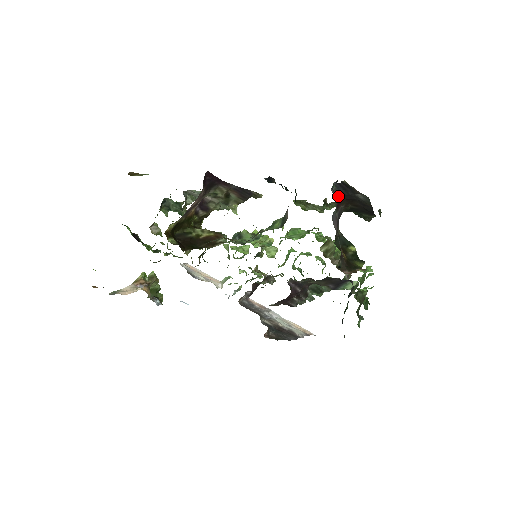
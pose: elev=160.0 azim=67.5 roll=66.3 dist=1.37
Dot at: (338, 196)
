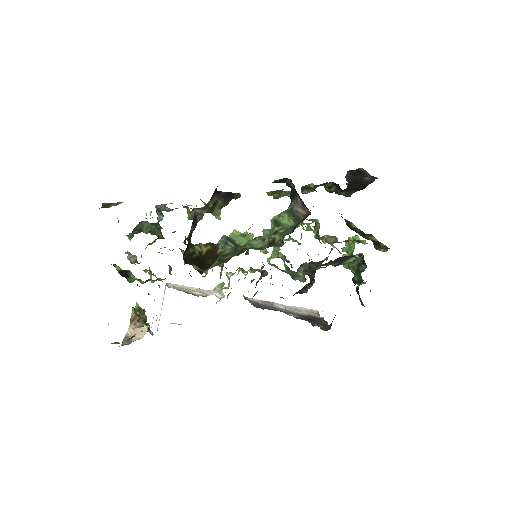
Dot at: (349, 182)
